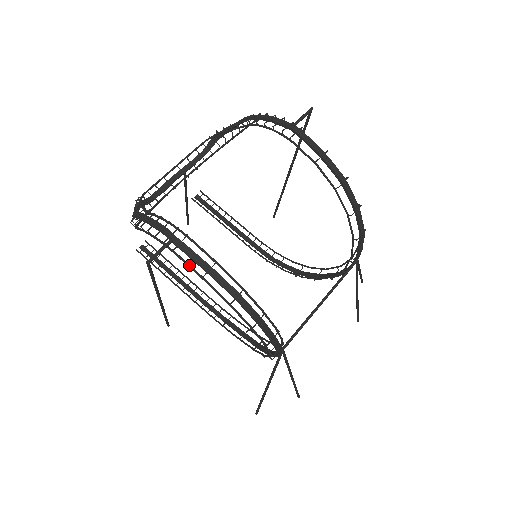
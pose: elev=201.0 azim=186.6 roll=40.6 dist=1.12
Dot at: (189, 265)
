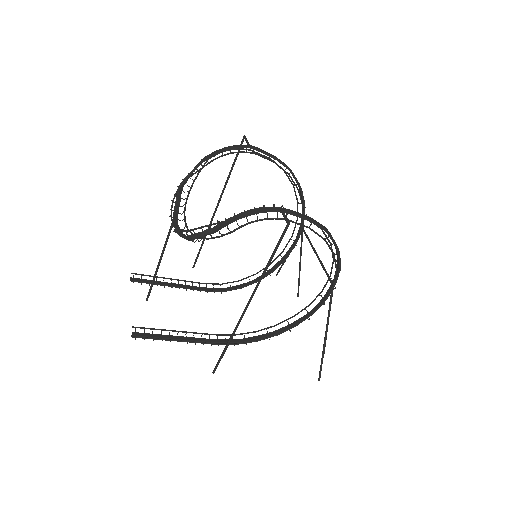
Dot at: (297, 223)
